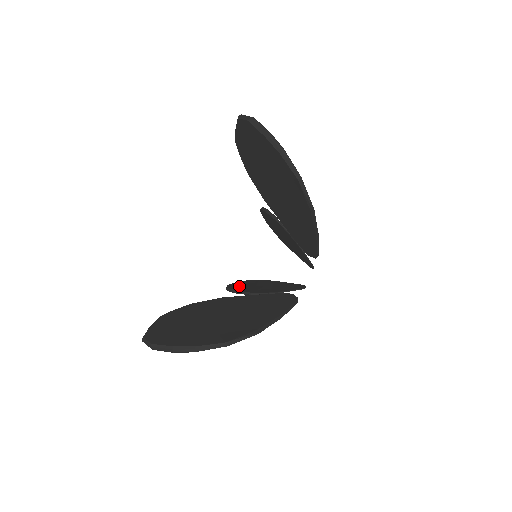
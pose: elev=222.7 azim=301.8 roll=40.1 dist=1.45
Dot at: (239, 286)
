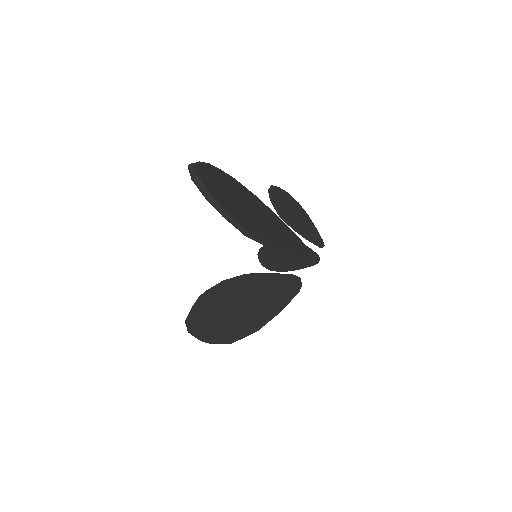
Dot at: (267, 253)
